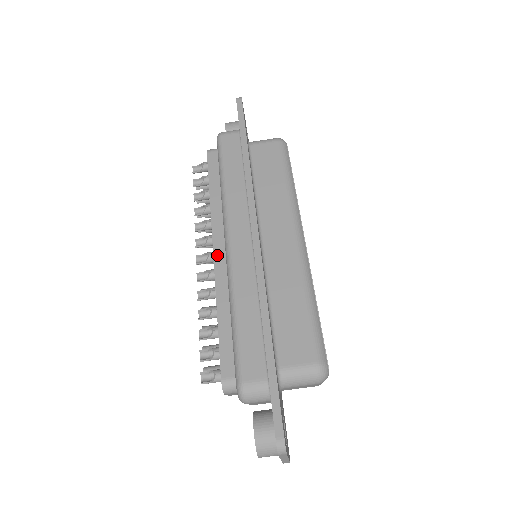
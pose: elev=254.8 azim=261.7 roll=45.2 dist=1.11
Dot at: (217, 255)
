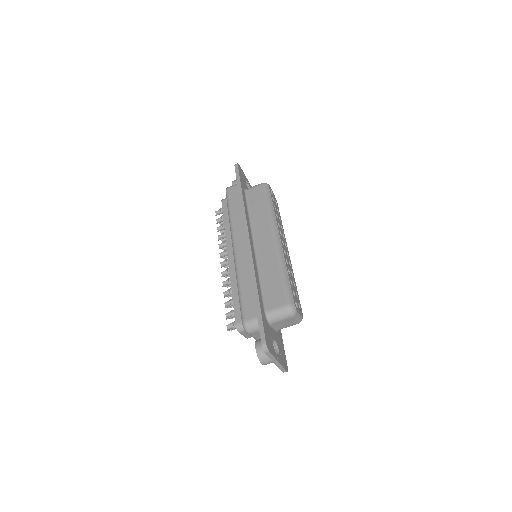
Dot at: (230, 258)
